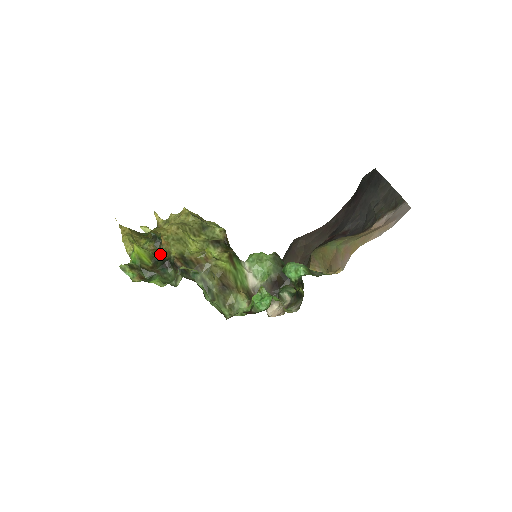
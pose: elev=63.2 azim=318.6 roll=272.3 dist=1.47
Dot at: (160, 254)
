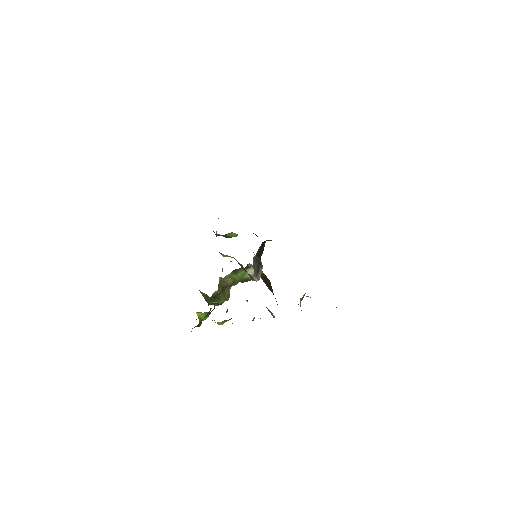
Dot at: occluded
